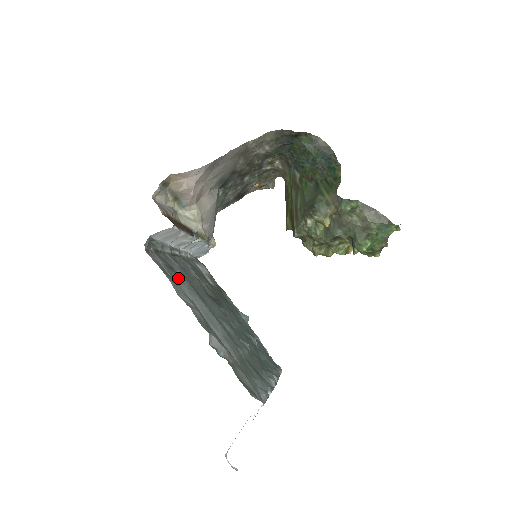
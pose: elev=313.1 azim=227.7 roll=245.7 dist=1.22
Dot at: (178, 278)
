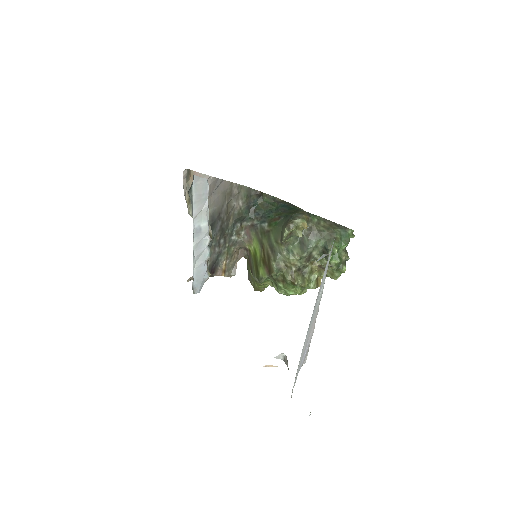
Dot at: occluded
